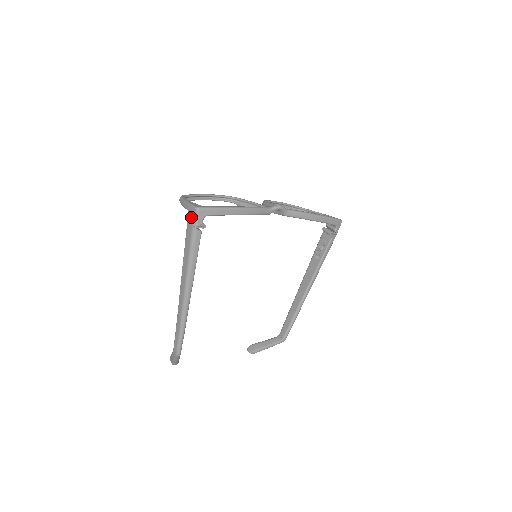
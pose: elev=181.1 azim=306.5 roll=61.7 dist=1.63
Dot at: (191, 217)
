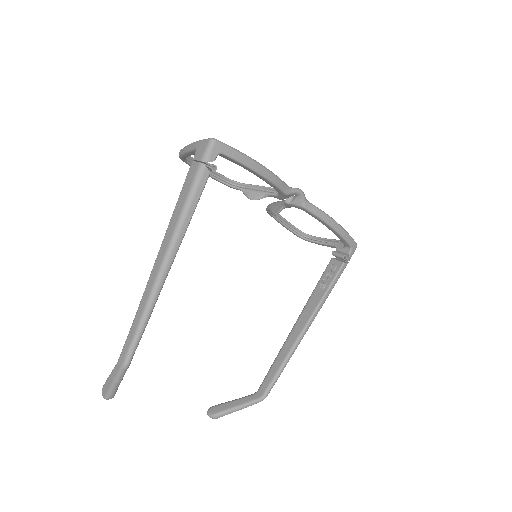
Dot at: (200, 152)
